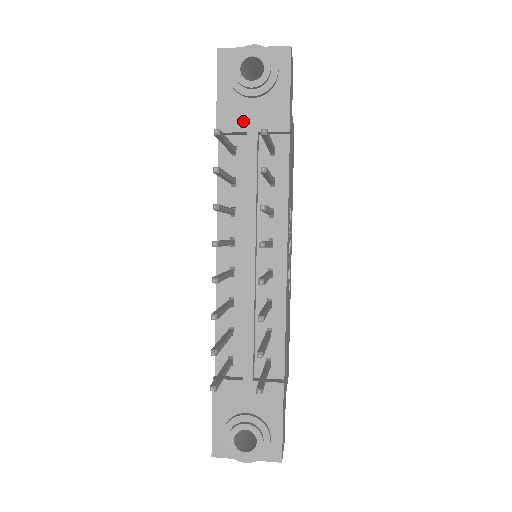
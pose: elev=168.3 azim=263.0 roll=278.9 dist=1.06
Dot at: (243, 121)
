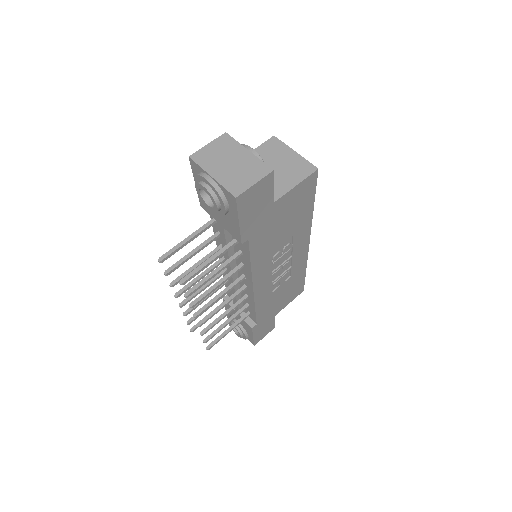
Dot at: (214, 214)
